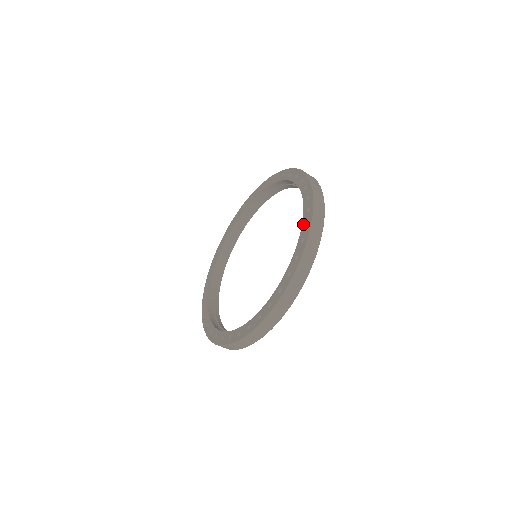
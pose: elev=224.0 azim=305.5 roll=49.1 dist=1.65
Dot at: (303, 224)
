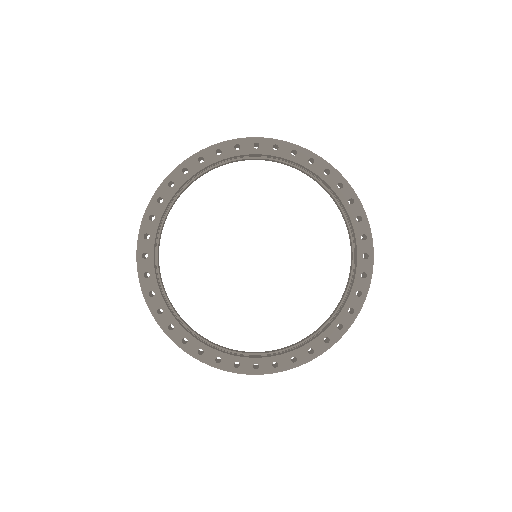
Dot at: (360, 254)
